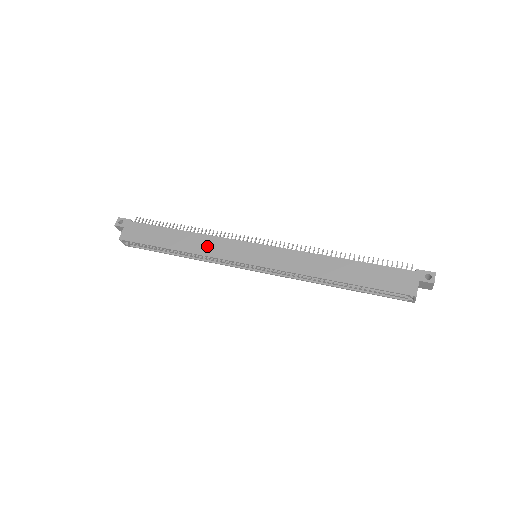
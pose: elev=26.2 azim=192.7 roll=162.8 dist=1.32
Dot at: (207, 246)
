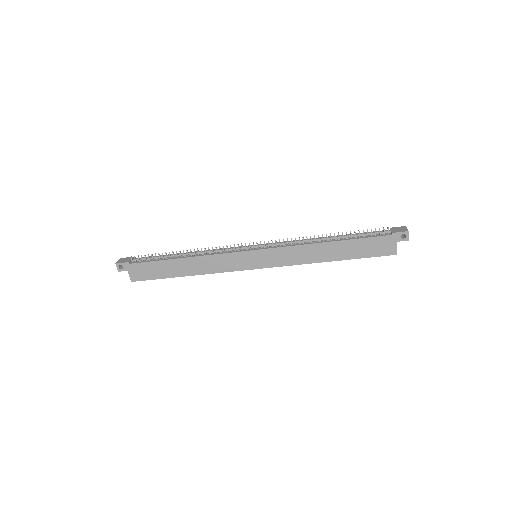
Dot at: (212, 265)
